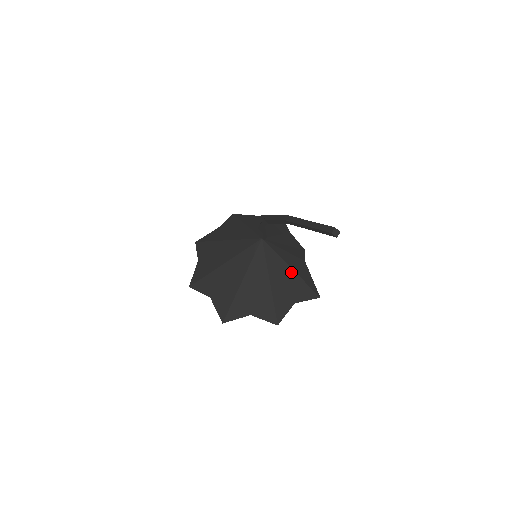
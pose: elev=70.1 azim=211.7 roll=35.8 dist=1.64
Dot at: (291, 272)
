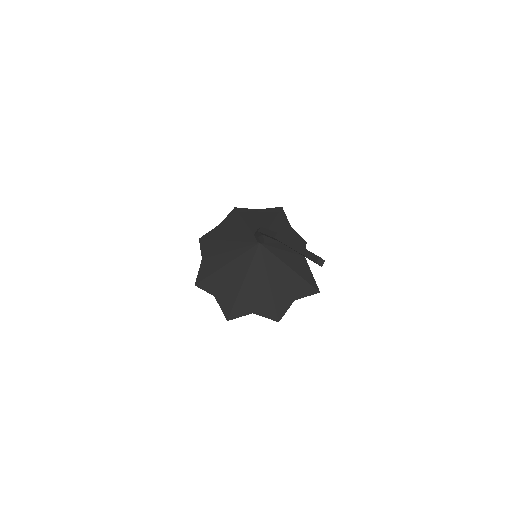
Dot at: (290, 272)
